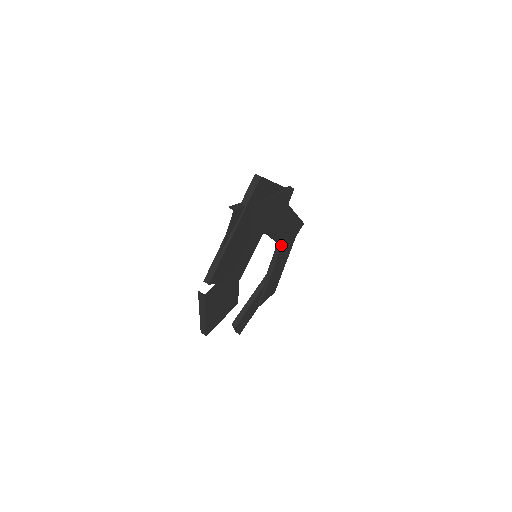
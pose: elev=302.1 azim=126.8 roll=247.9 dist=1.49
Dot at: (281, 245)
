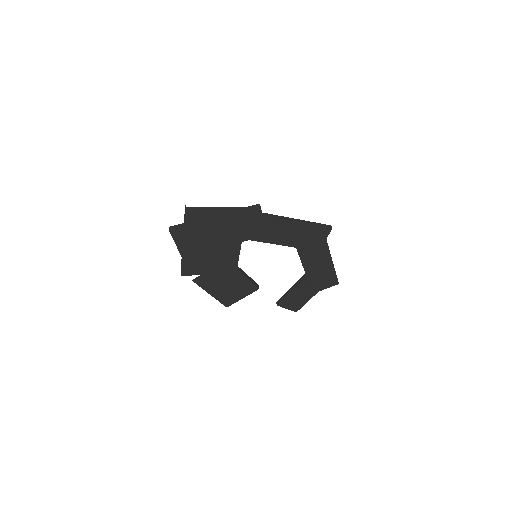
Dot at: (296, 248)
